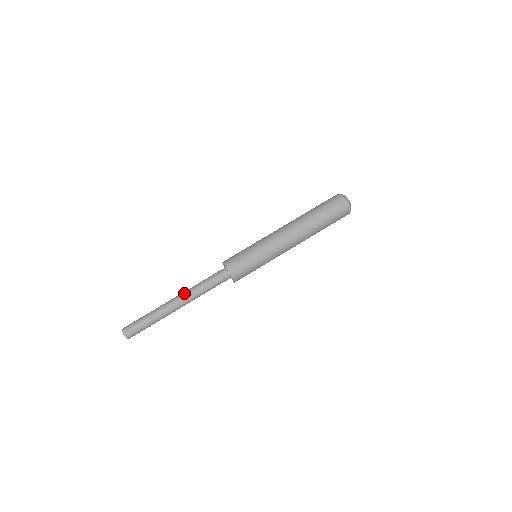
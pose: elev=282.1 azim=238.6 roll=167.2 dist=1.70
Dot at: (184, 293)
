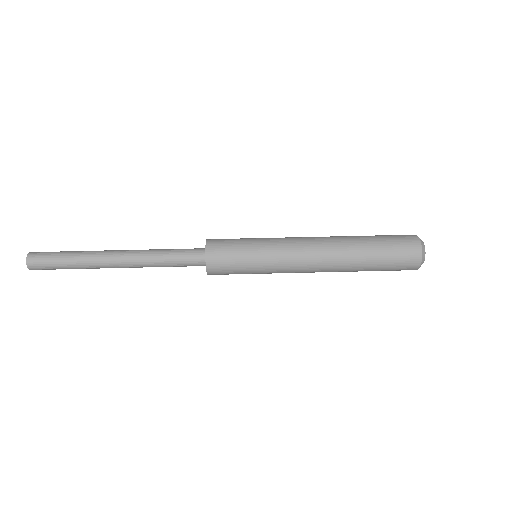
Dot at: (136, 250)
